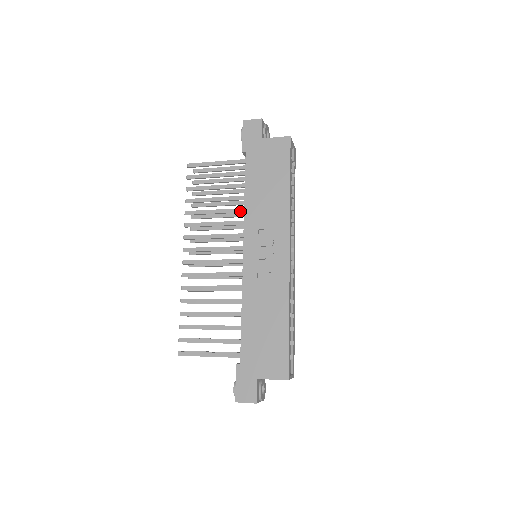
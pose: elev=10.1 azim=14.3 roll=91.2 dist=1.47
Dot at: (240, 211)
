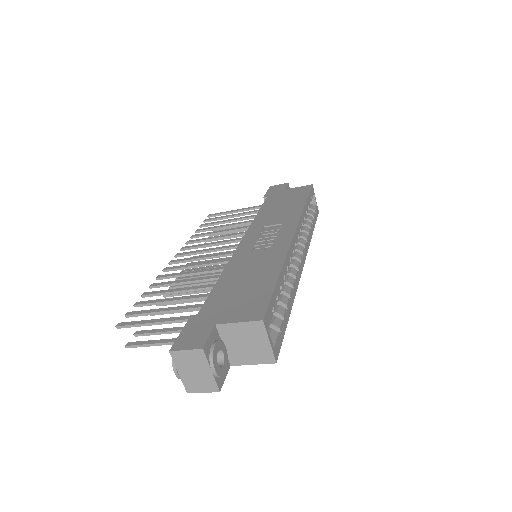
Dot at: occluded
